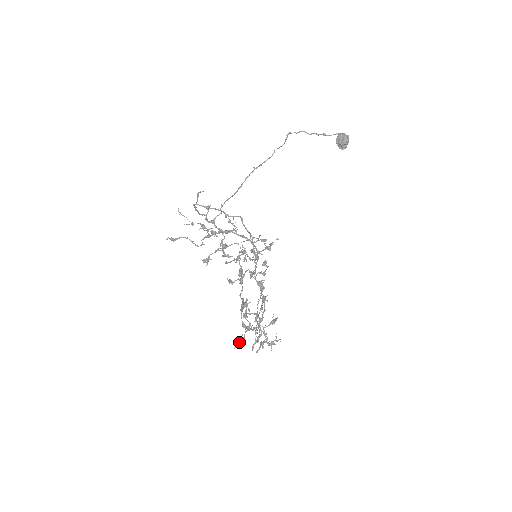
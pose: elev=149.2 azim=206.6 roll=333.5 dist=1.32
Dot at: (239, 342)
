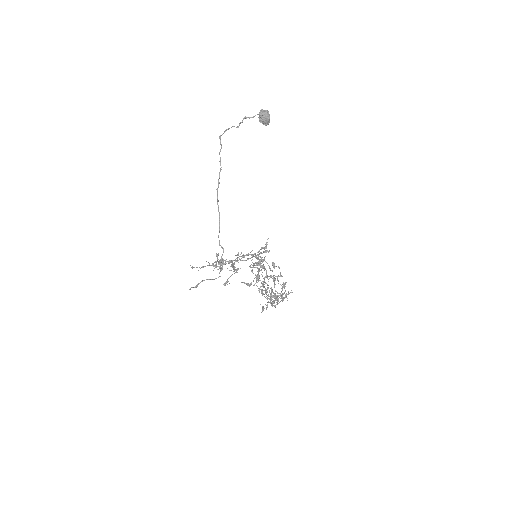
Dot at: occluded
